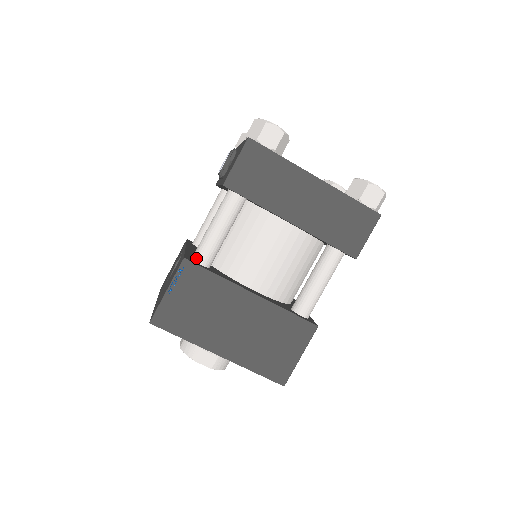
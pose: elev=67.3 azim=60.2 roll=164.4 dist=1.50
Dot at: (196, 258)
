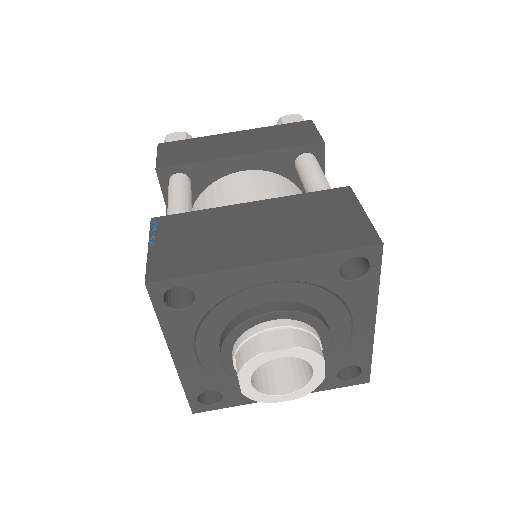
Dot at: occluded
